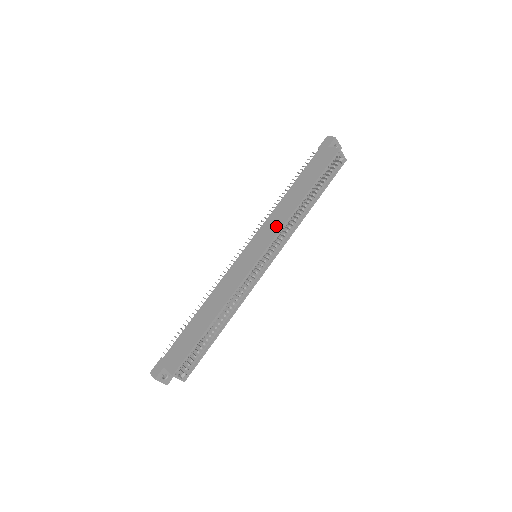
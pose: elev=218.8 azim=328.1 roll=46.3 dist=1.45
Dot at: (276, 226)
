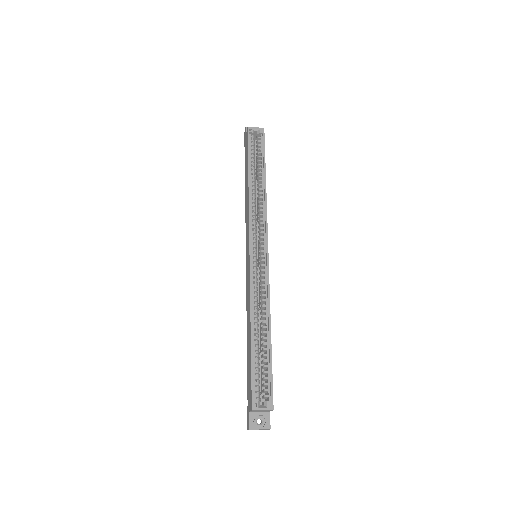
Dot at: (247, 220)
